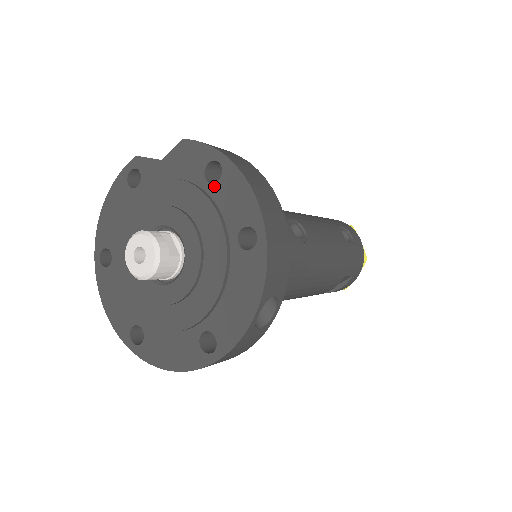
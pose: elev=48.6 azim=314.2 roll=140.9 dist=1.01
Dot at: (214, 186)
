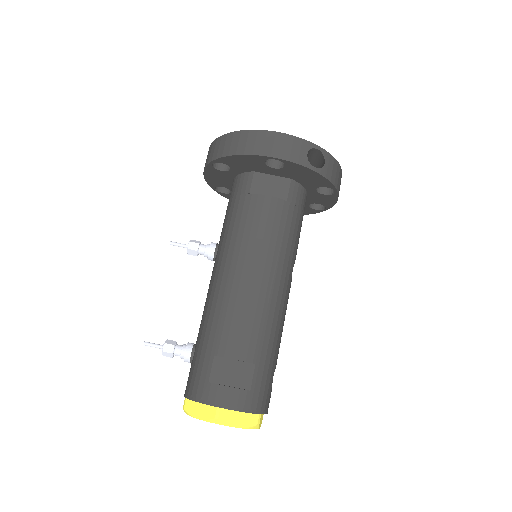
Dot at: occluded
